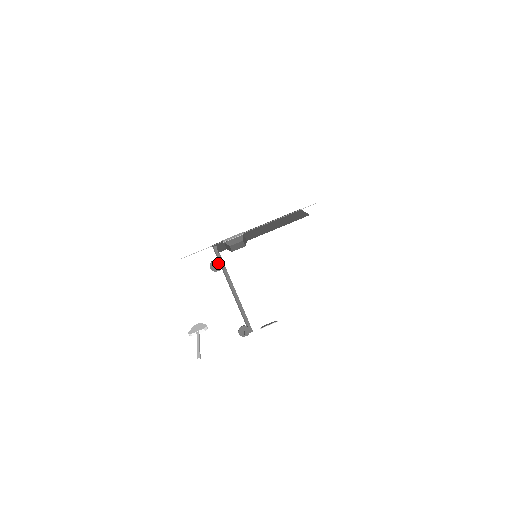
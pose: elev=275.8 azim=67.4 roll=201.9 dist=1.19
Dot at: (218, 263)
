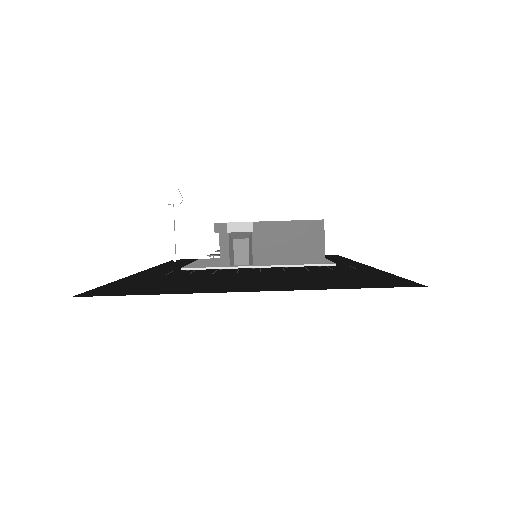
Dot at: occluded
